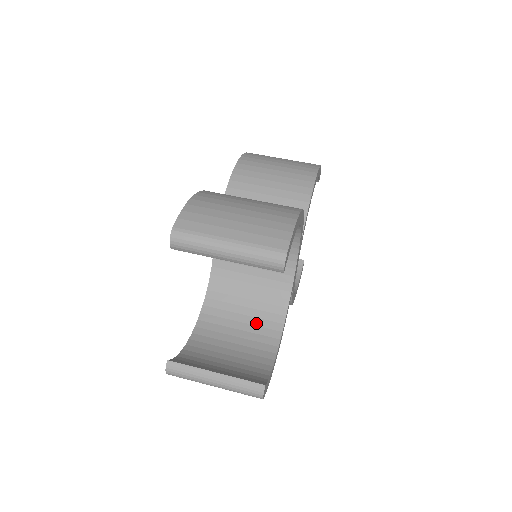
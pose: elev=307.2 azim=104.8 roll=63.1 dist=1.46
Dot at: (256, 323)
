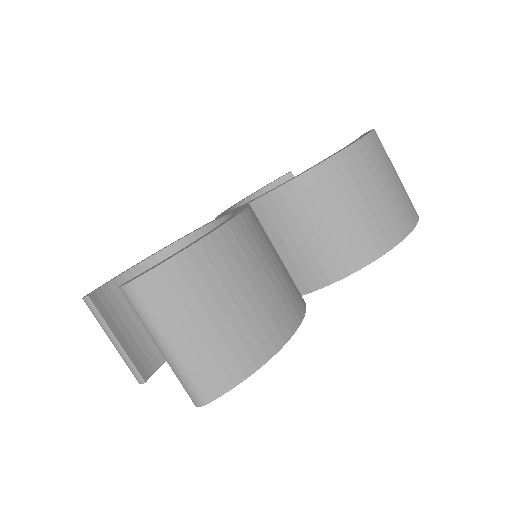
Dot at: occluded
